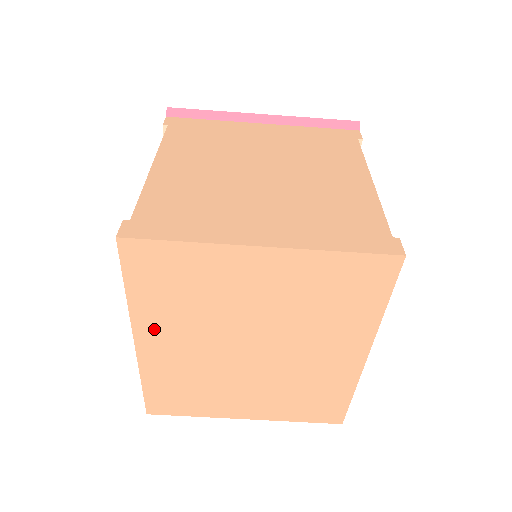
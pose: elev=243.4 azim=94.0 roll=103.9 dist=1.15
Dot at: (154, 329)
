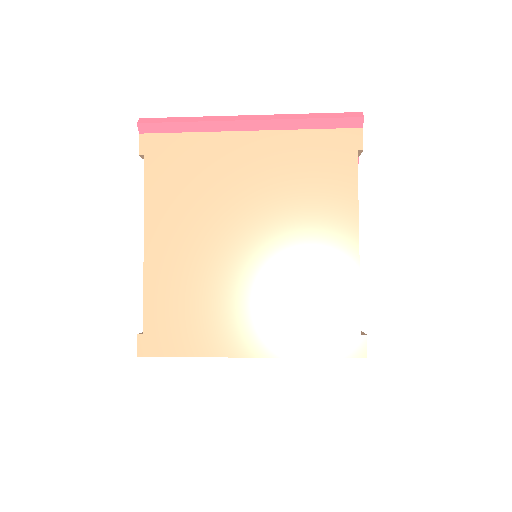
Dot at: occluded
